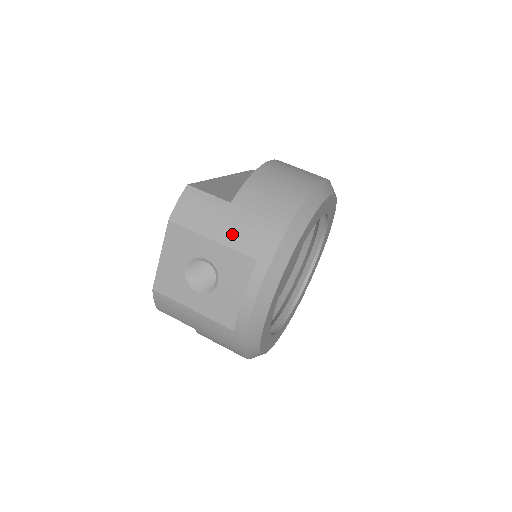
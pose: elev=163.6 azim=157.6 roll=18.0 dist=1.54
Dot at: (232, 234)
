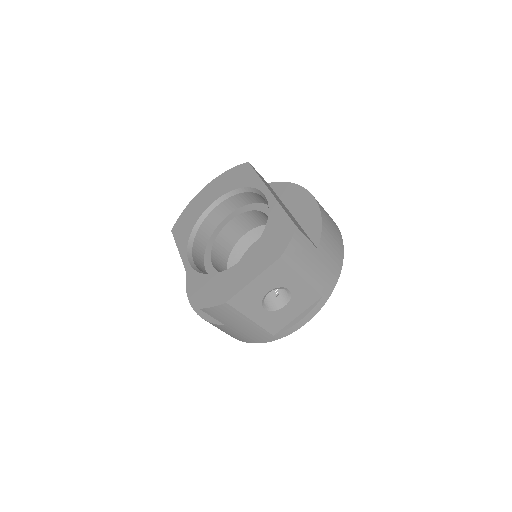
Dot at: (315, 276)
